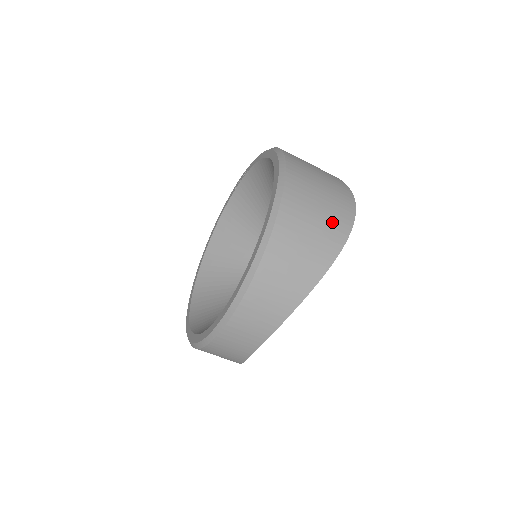
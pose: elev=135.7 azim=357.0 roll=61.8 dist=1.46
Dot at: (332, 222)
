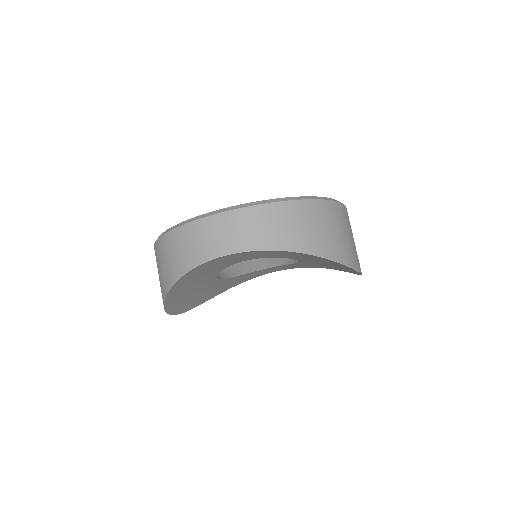
Dot at: (350, 250)
